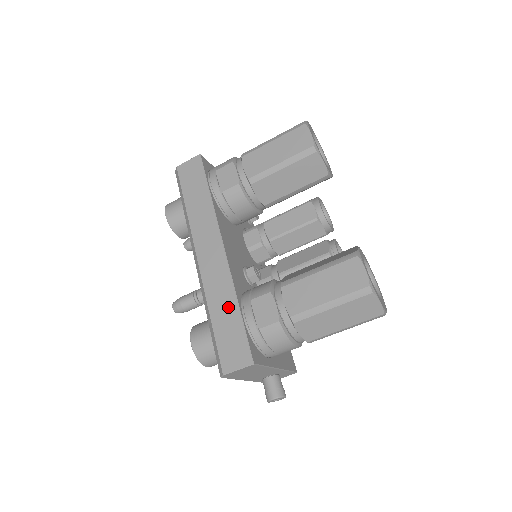
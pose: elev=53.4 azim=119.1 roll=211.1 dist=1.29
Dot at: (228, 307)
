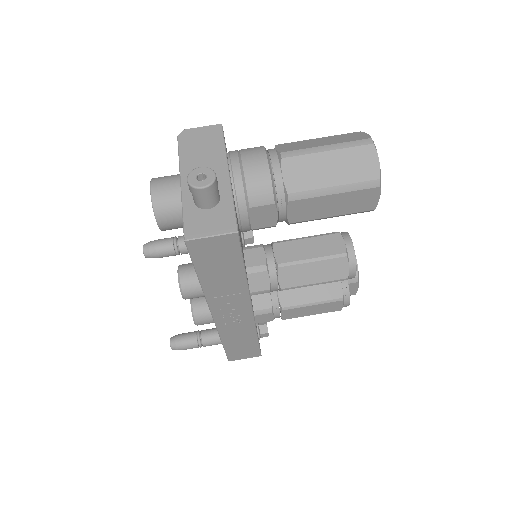
Dot at: occluded
